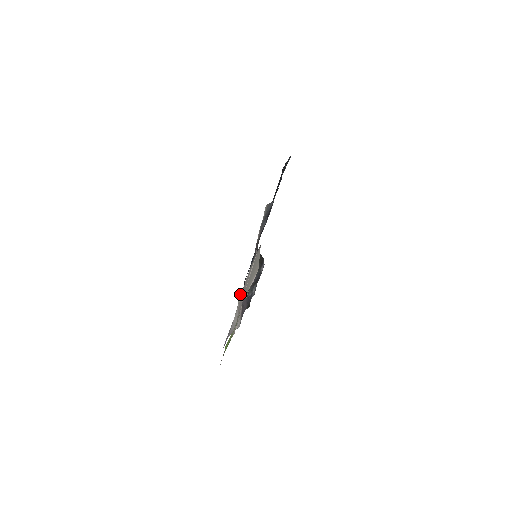
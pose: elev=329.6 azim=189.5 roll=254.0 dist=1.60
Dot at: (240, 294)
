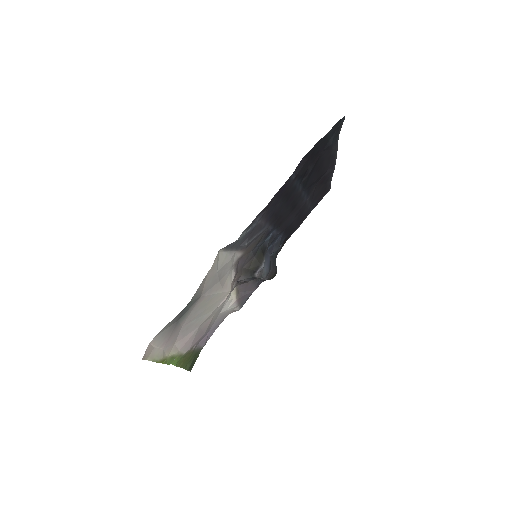
Dot at: (235, 289)
